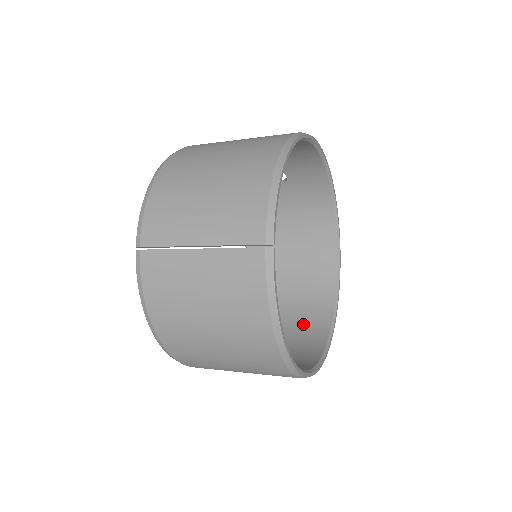
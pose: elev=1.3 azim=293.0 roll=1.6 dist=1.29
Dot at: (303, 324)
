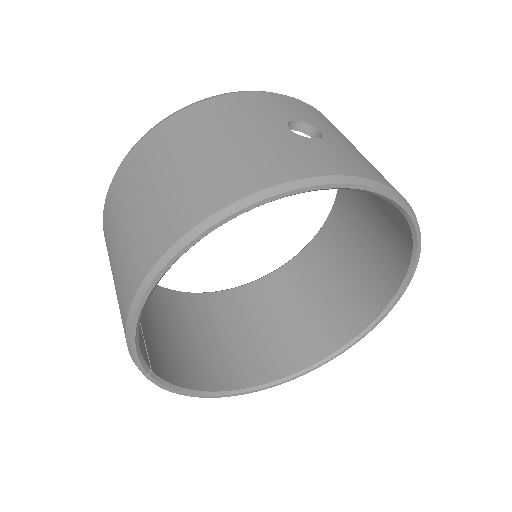
Dot at: (359, 289)
